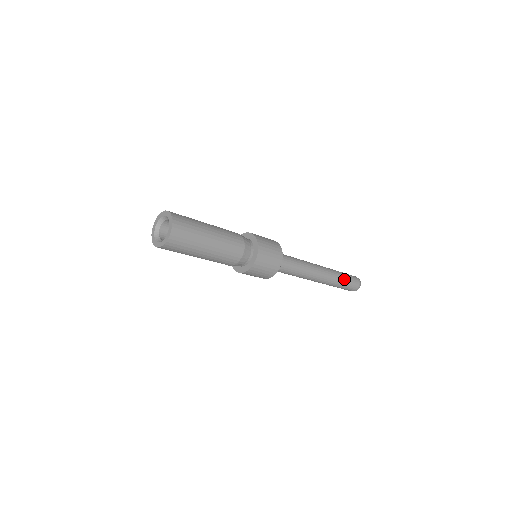
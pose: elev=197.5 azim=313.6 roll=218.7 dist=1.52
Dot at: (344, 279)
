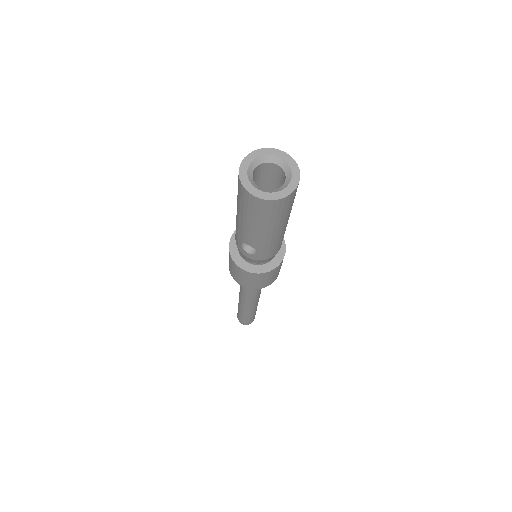
Dot at: occluded
